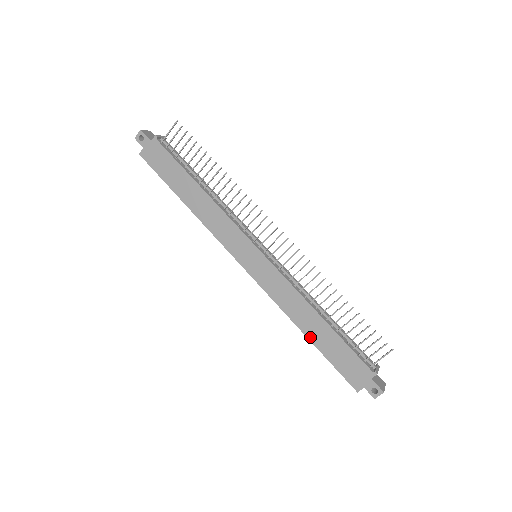
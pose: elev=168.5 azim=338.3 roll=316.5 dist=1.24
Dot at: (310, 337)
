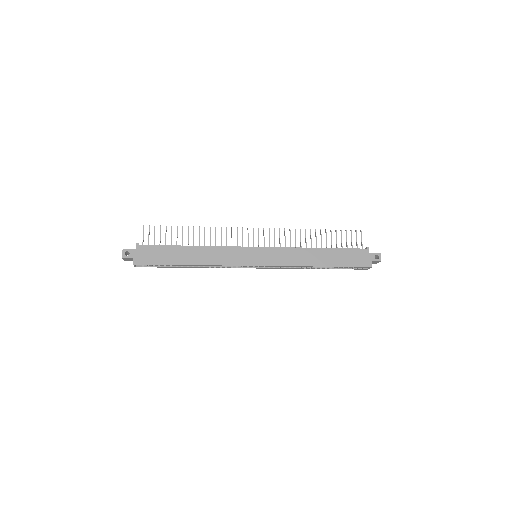
Dot at: (325, 265)
